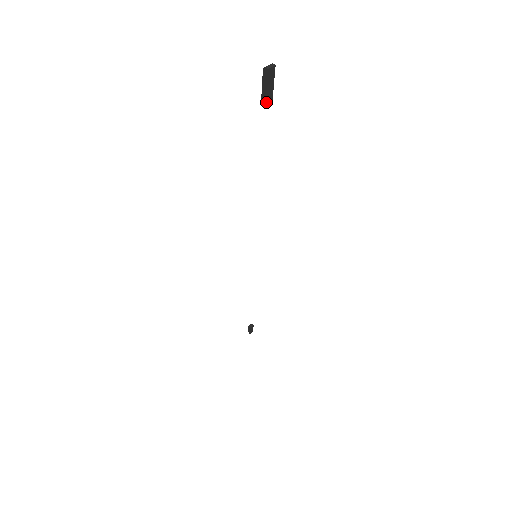
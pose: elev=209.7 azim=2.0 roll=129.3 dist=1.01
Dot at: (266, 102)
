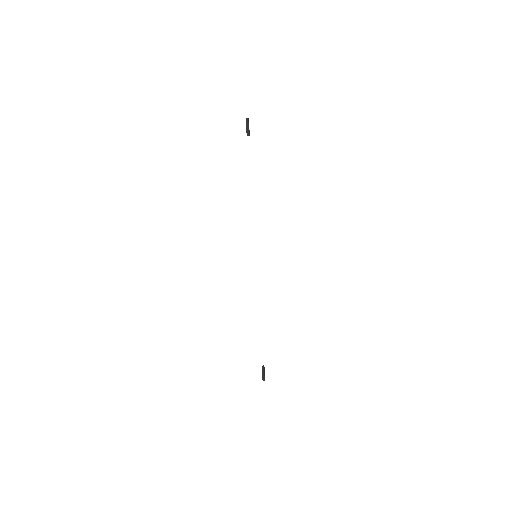
Dot at: (249, 134)
